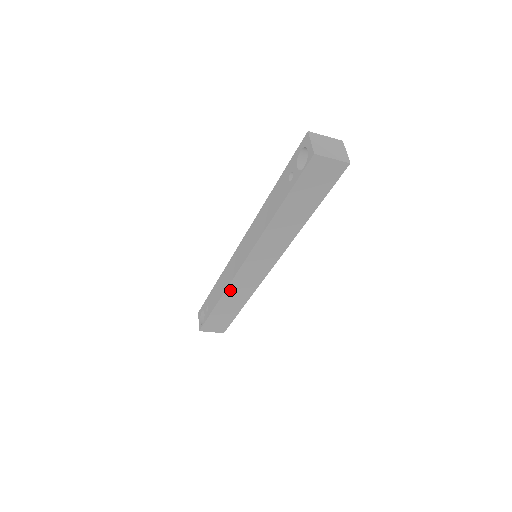
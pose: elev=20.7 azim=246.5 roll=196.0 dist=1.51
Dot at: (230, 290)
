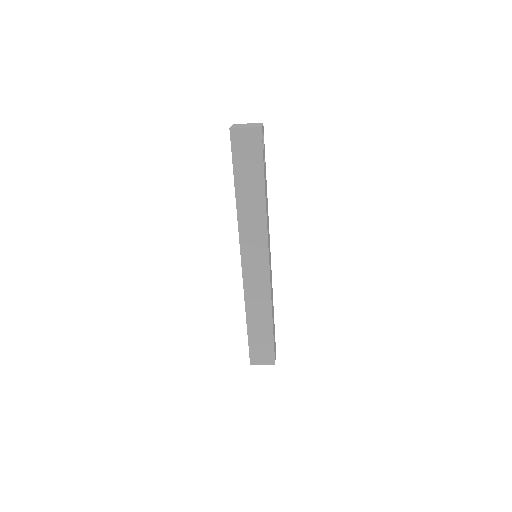
Dot at: (248, 298)
